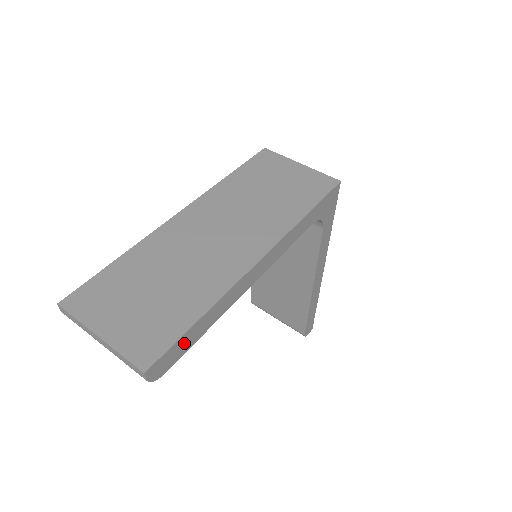
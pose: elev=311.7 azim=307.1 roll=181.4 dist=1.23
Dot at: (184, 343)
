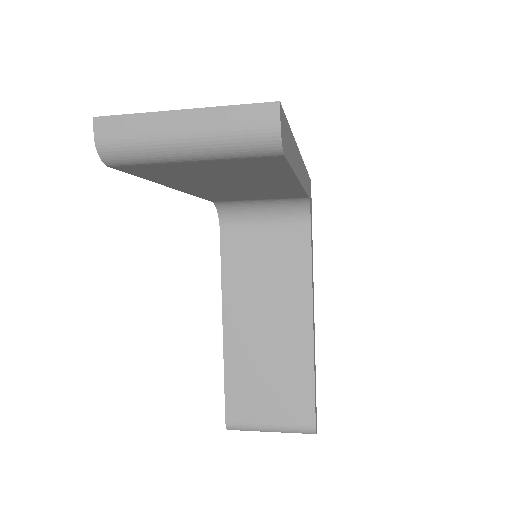
Dot at: (288, 142)
